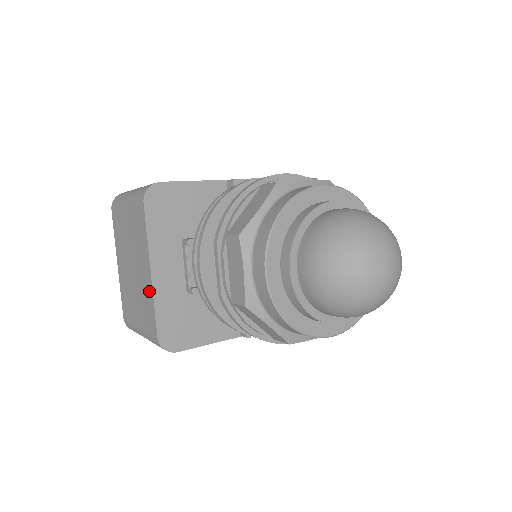
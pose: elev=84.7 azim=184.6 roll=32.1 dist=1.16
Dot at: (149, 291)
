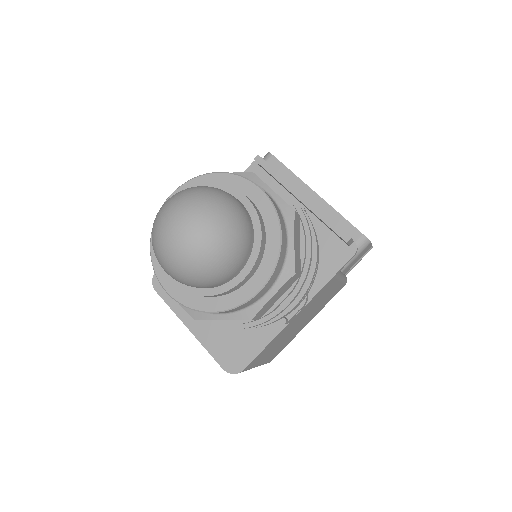
Dot at: occluded
